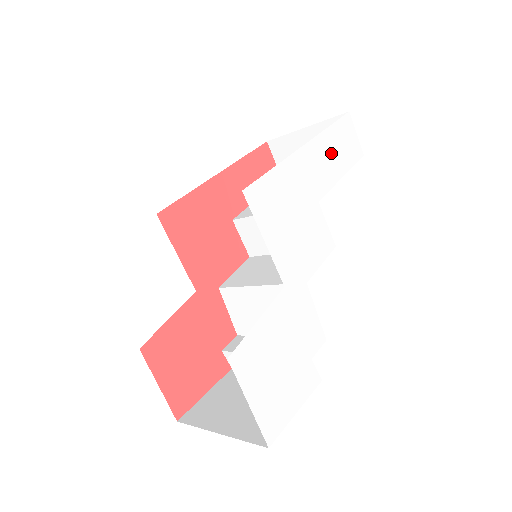
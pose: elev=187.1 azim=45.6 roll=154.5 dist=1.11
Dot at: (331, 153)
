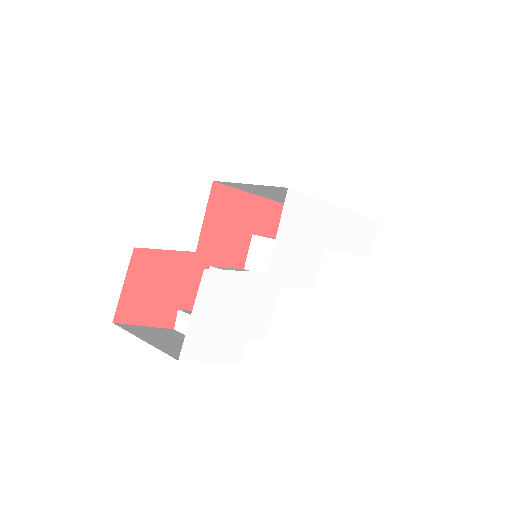
Dot at: (352, 231)
